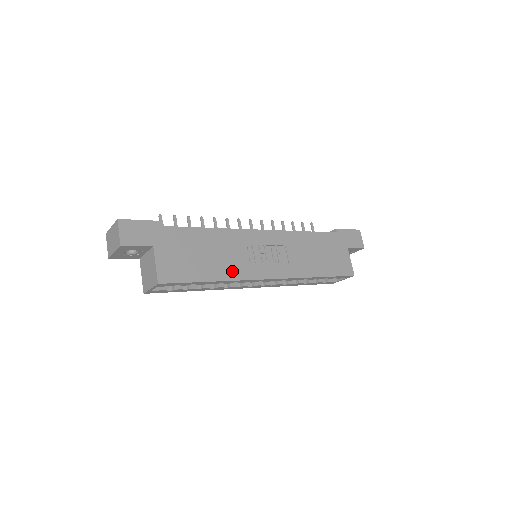
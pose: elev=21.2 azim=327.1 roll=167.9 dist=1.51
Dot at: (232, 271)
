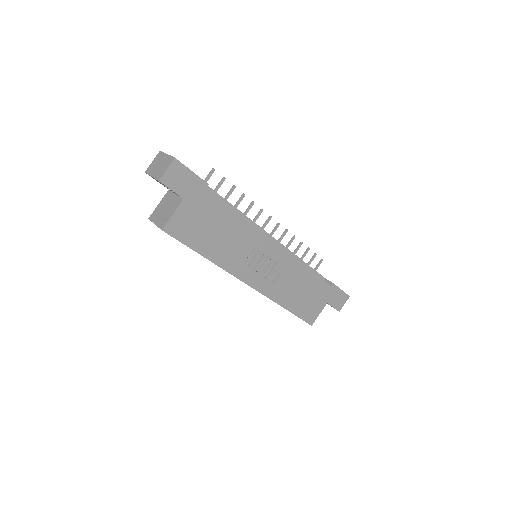
Dot at: (226, 259)
